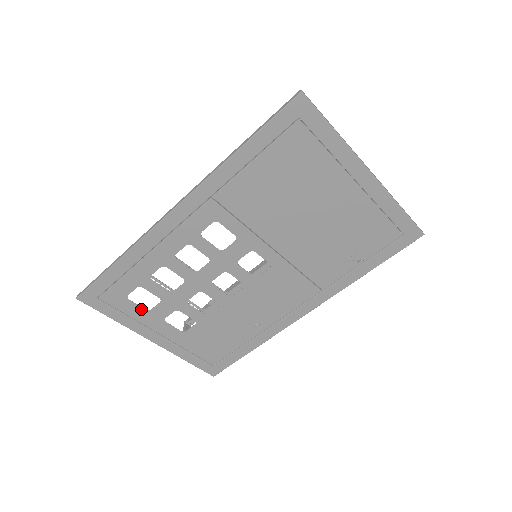
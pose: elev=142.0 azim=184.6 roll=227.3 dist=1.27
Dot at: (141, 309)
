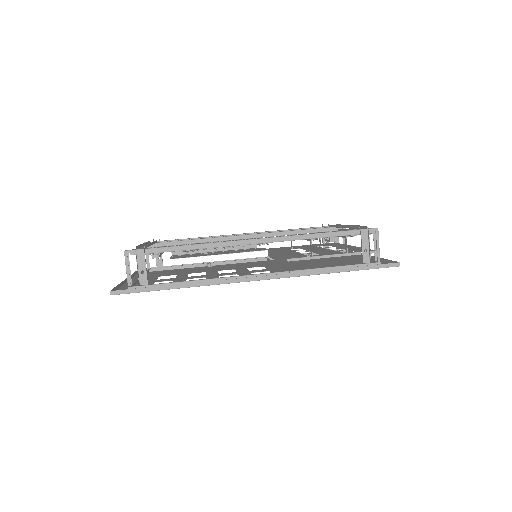
Dot at: (151, 283)
